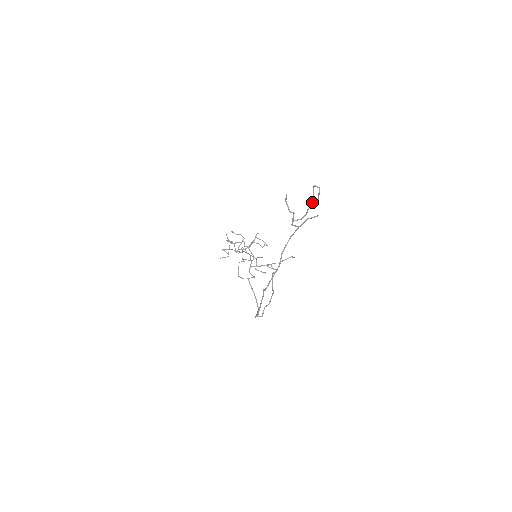
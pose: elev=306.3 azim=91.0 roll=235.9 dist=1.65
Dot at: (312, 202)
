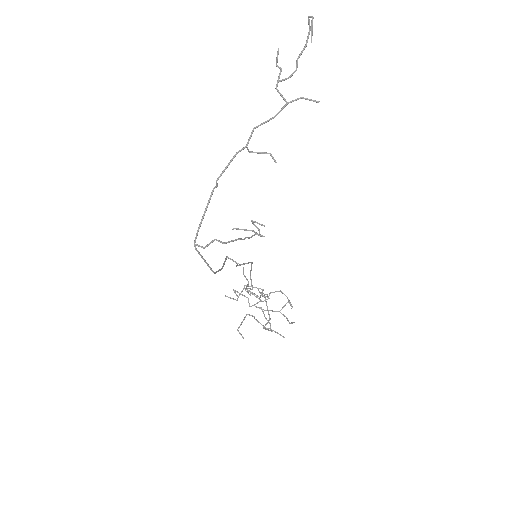
Dot at: (304, 47)
